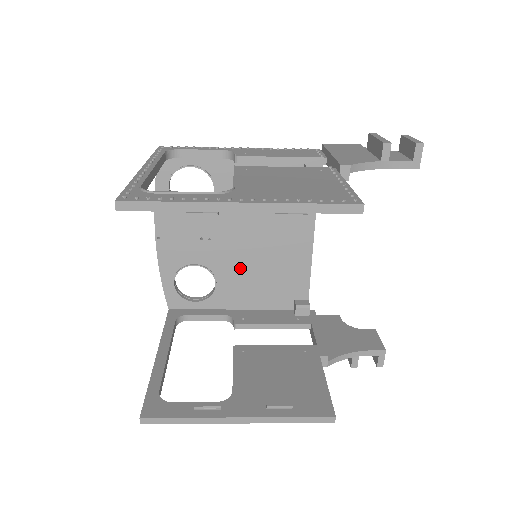
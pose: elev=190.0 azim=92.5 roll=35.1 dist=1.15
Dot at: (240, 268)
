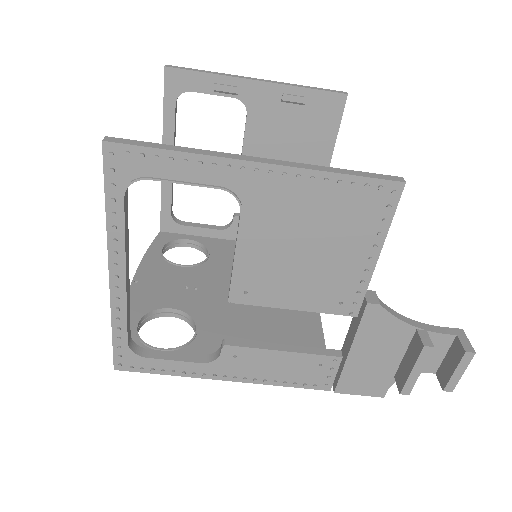
Dot at: (231, 319)
